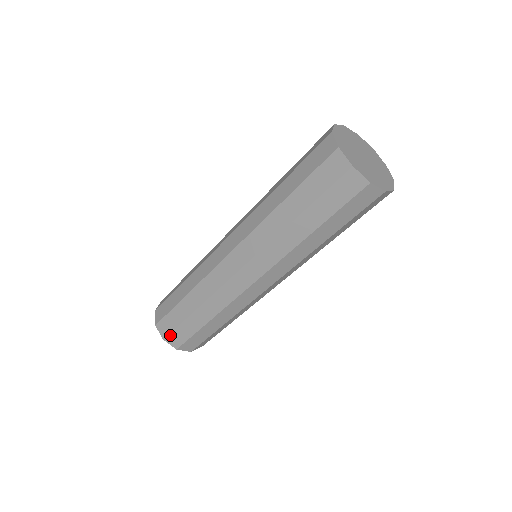
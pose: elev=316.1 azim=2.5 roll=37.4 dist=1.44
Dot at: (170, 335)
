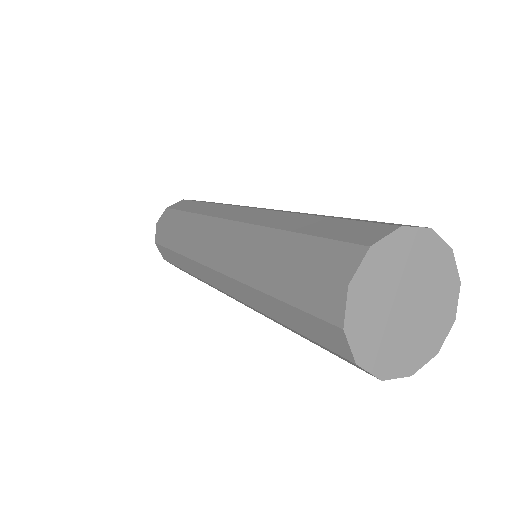
Dot at: (159, 245)
